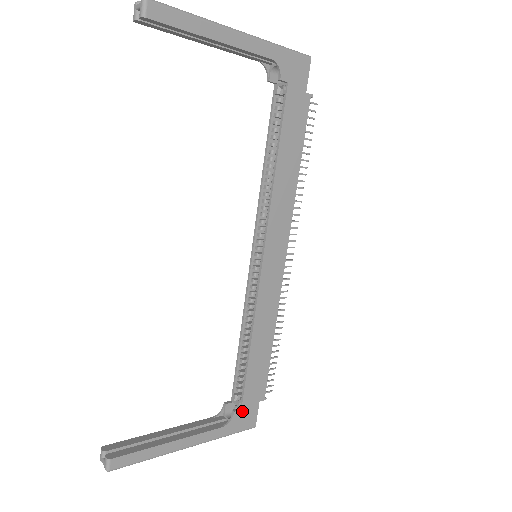
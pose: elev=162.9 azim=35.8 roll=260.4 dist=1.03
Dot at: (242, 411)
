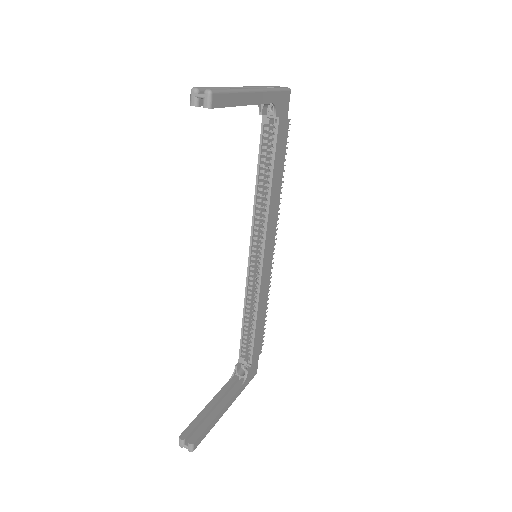
Dot at: (251, 368)
